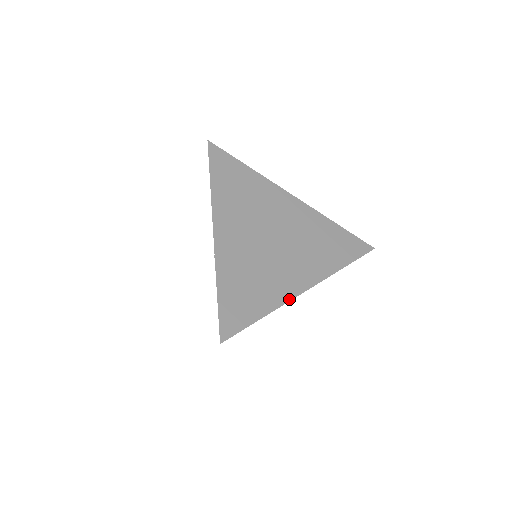
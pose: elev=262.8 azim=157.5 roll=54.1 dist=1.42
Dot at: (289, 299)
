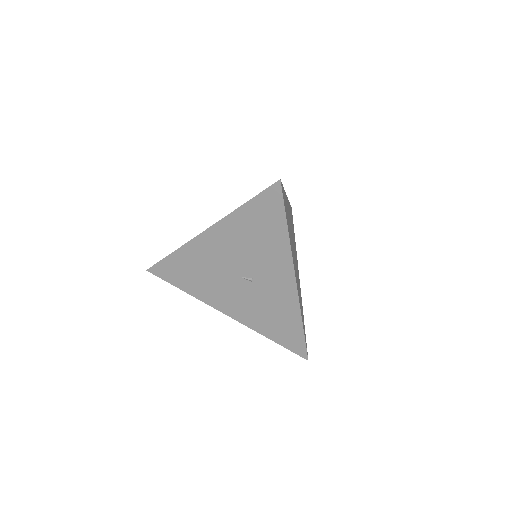
Dot at: occluded
